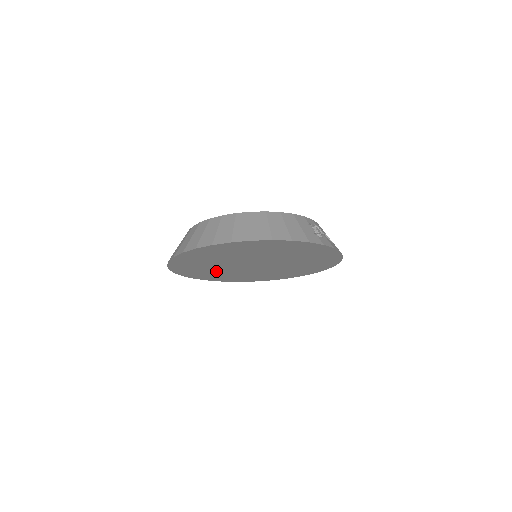
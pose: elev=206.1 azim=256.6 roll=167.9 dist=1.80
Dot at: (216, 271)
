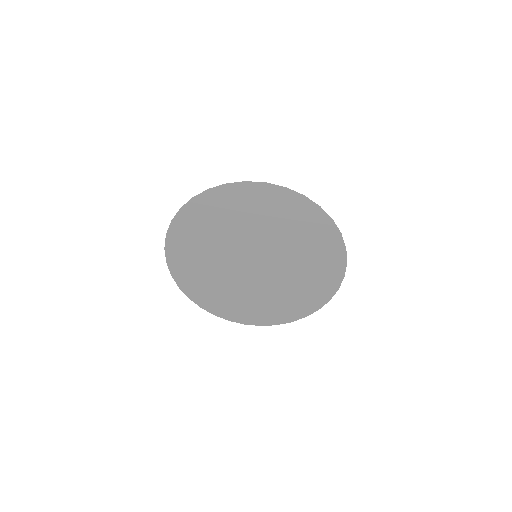
Dot at: (243, 296)
